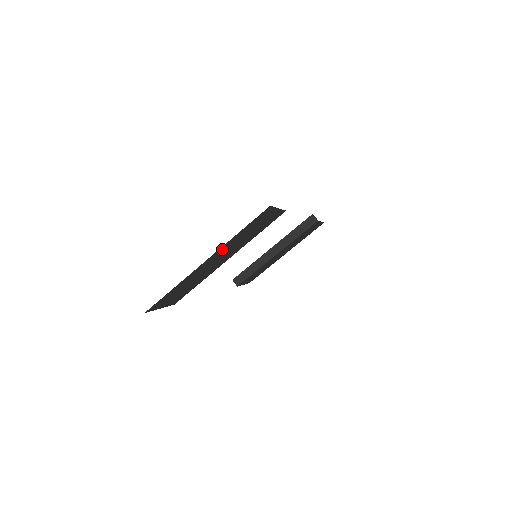
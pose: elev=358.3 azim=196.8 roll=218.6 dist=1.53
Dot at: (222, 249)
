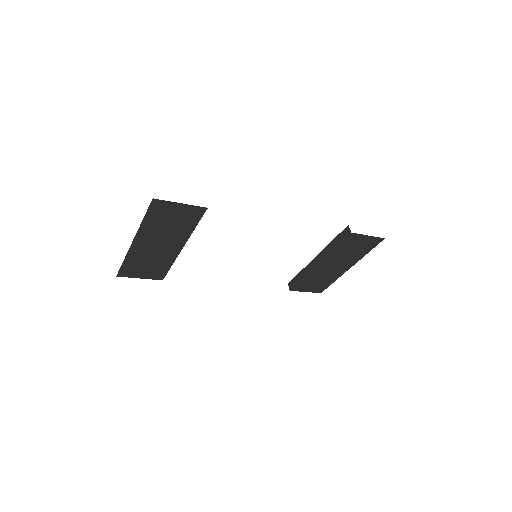
Dot at: (145, 233)
